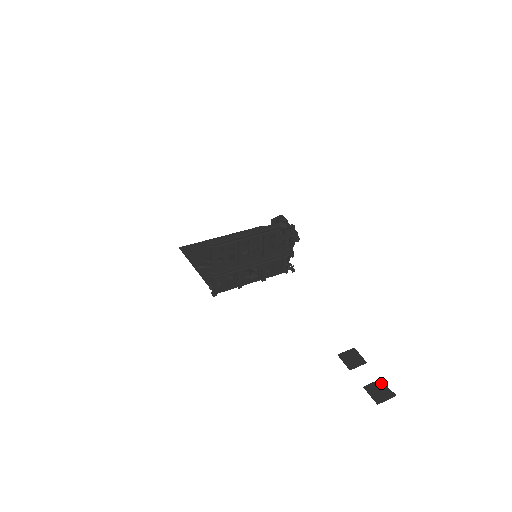
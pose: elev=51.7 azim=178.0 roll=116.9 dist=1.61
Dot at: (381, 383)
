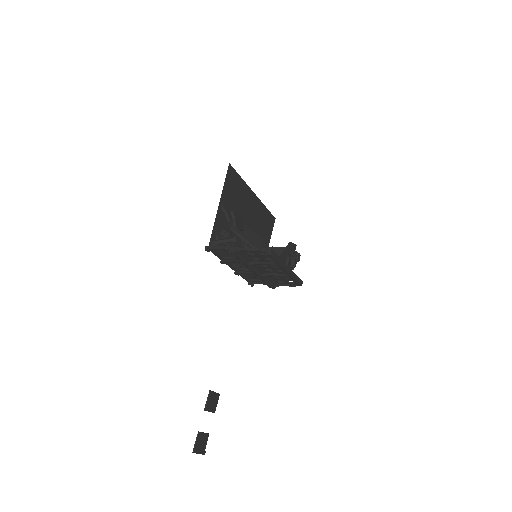
Dot at: (207, 438)
